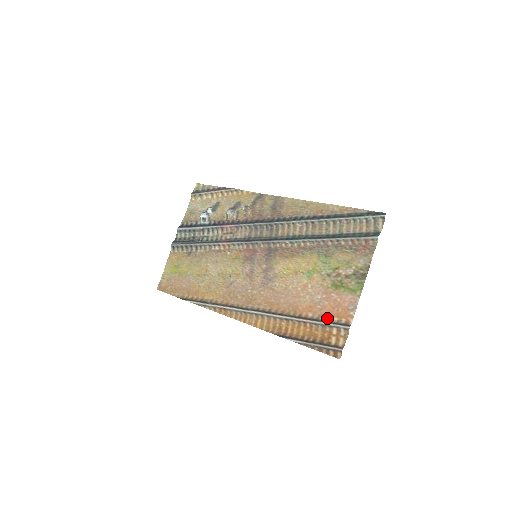
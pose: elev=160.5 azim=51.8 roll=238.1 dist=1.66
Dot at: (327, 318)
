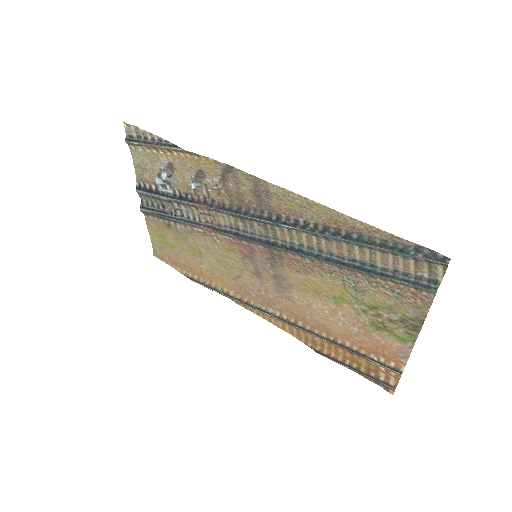
Dot at: (370, 354)
